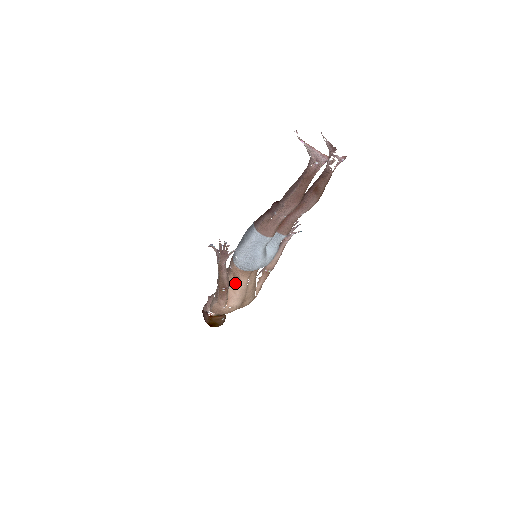
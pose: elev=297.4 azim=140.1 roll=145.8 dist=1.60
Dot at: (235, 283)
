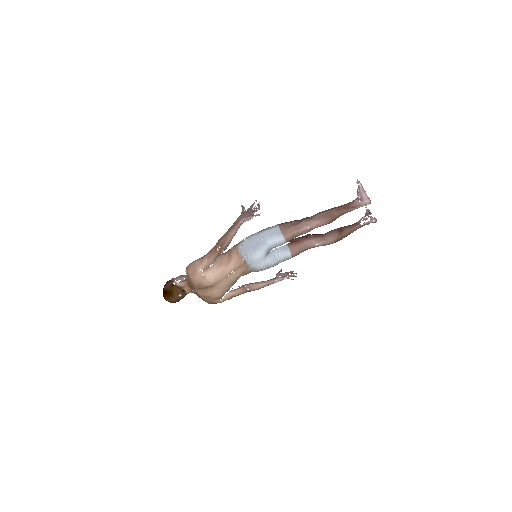
Dot at: (225, 261)
